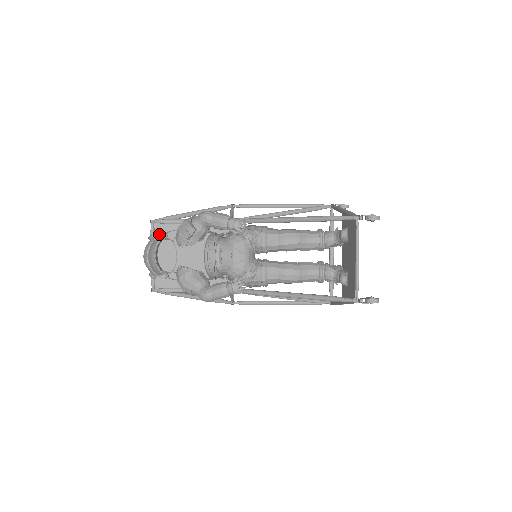
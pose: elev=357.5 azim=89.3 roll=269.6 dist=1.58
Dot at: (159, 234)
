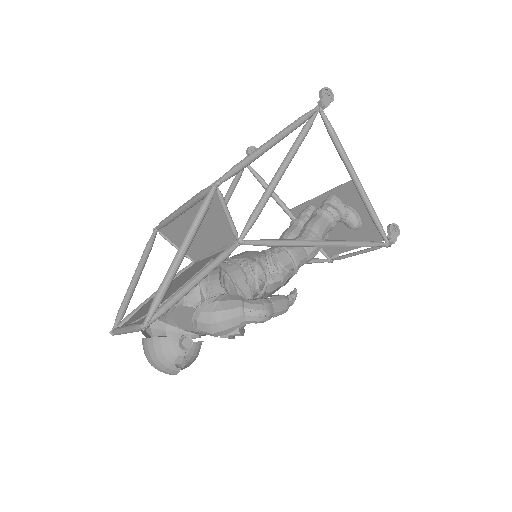
Dot at: occluded
